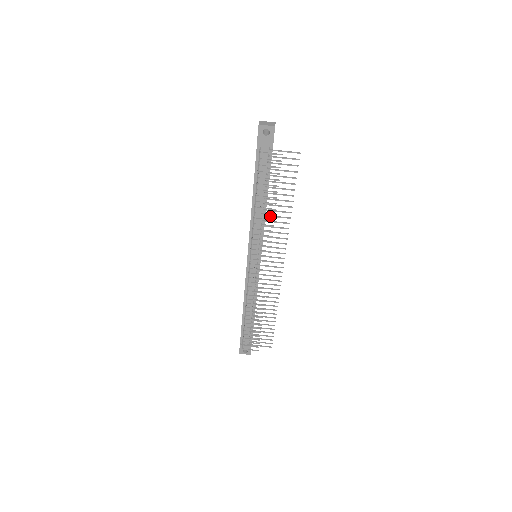
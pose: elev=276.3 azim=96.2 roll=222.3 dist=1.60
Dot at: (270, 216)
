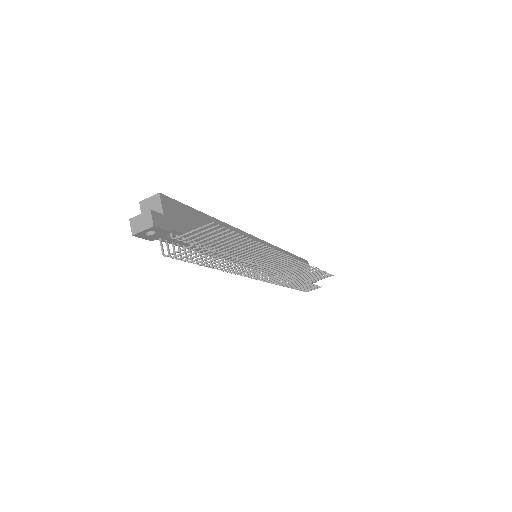
Dot at: (238, 254)
